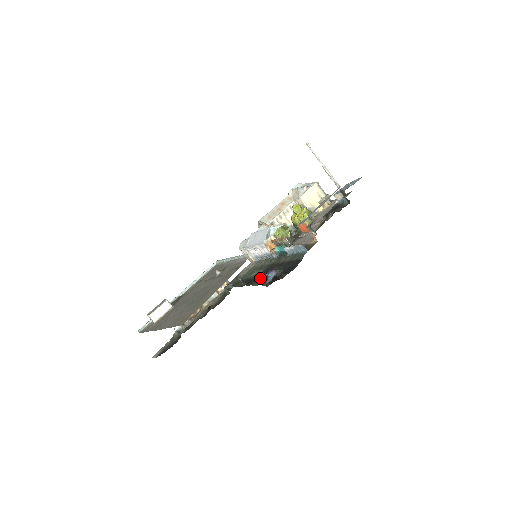
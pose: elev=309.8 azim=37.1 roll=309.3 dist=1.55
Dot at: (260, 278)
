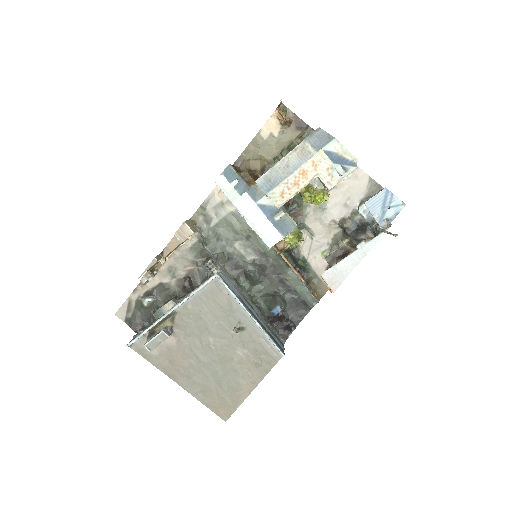
Dot at: (256, 284)
